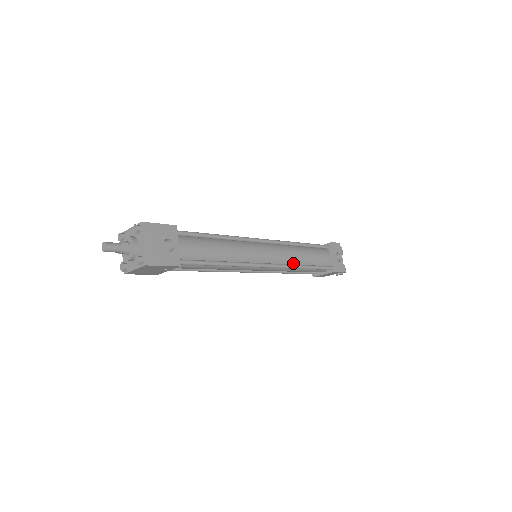
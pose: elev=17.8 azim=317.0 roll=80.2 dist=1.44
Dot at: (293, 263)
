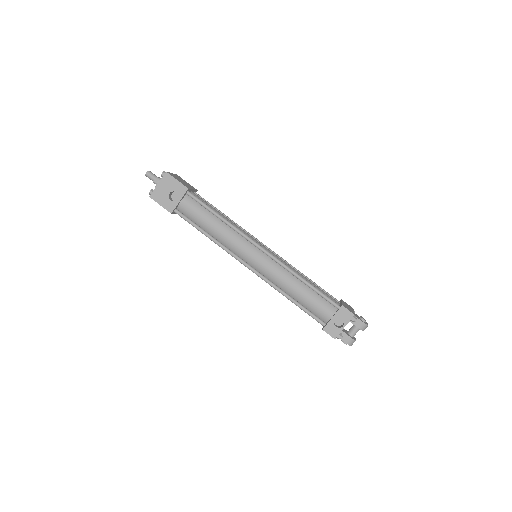
Dot at: (280, 286)
